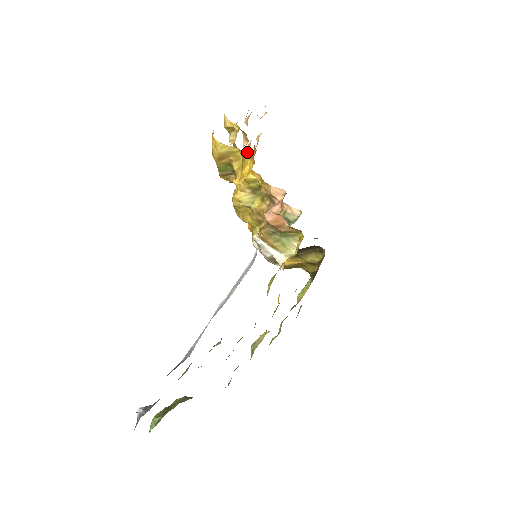
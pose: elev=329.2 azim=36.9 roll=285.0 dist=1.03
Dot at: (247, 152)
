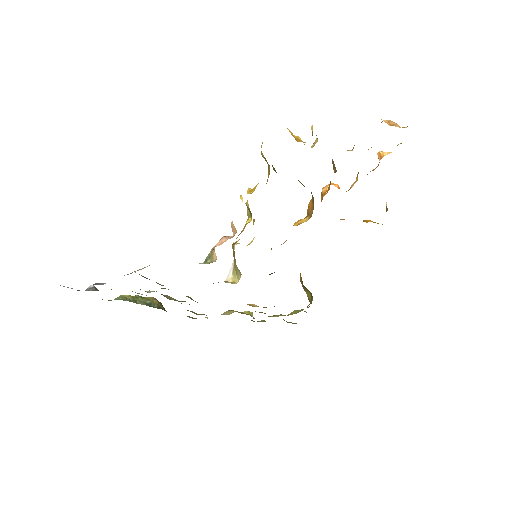
Dot at: (377, 153)
